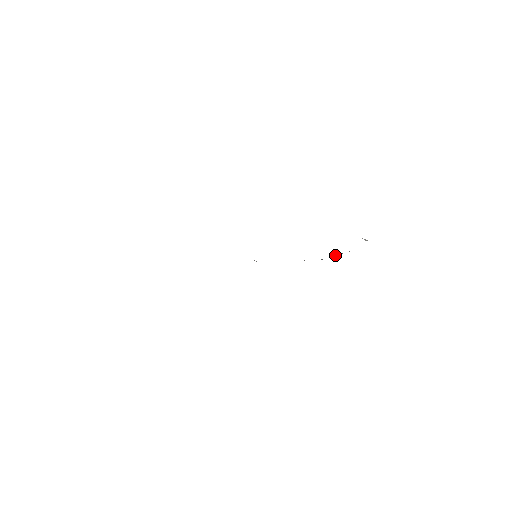
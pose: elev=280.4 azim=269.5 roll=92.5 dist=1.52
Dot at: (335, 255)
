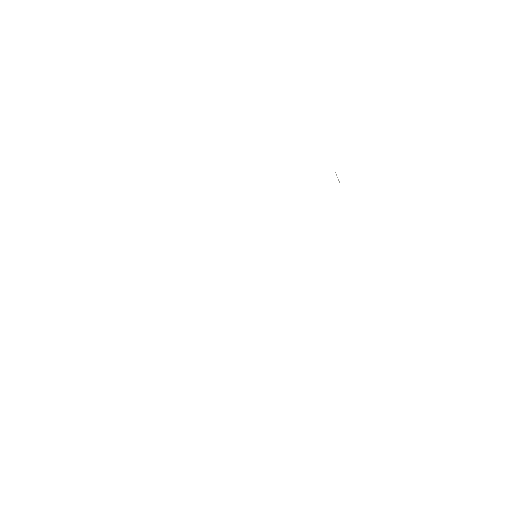
Dot at: occluded
